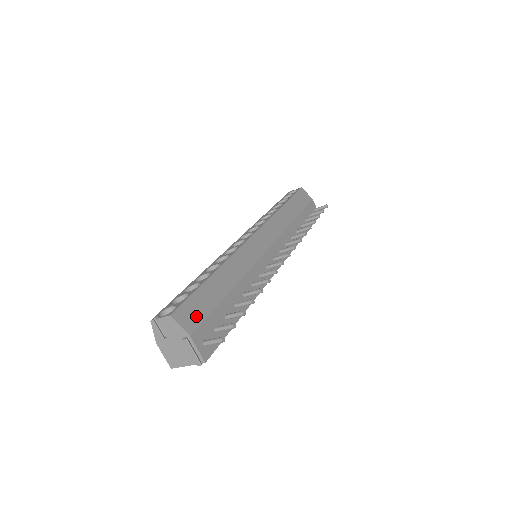
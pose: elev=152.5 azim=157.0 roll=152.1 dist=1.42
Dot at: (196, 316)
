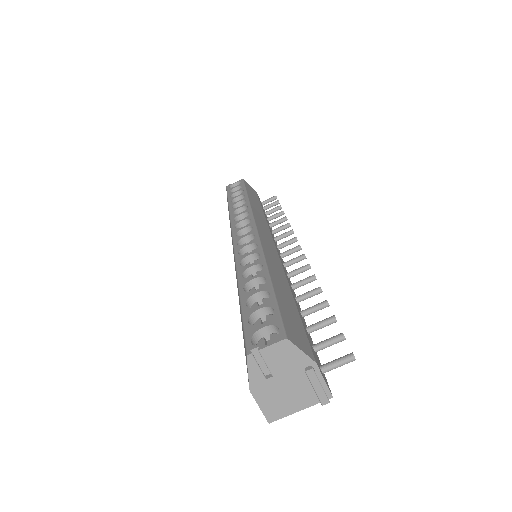
Dot at: (300, 334)
